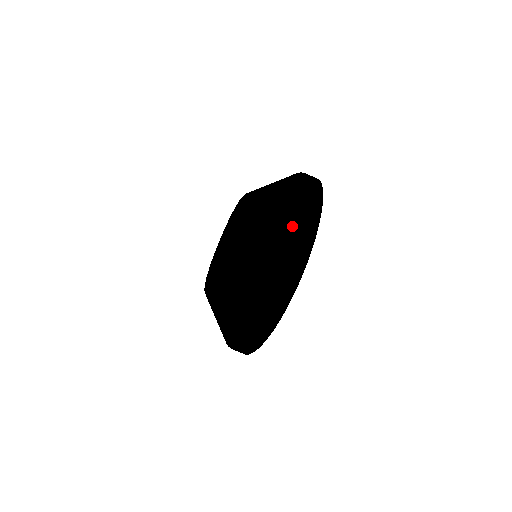
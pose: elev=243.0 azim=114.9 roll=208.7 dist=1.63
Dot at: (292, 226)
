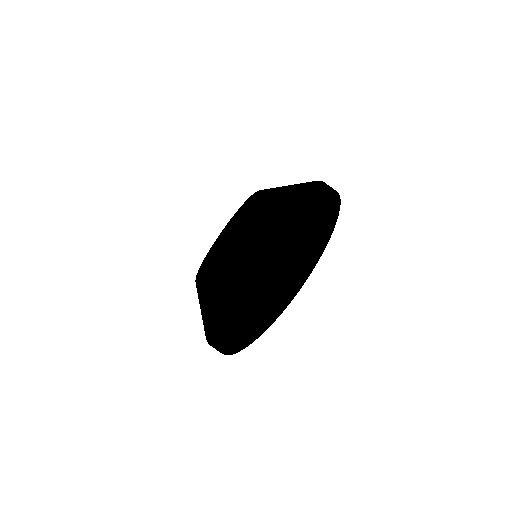
Dot at: (318, 185)
